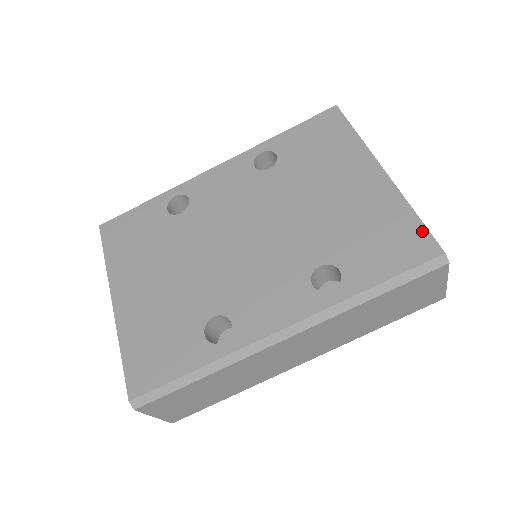
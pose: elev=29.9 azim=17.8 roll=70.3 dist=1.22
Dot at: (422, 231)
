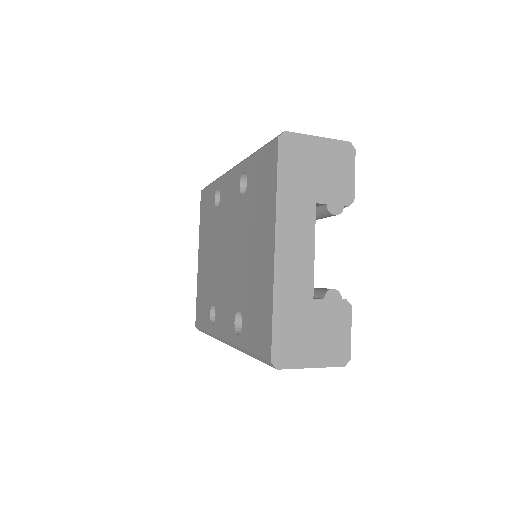
Dot at: (269, 332)
